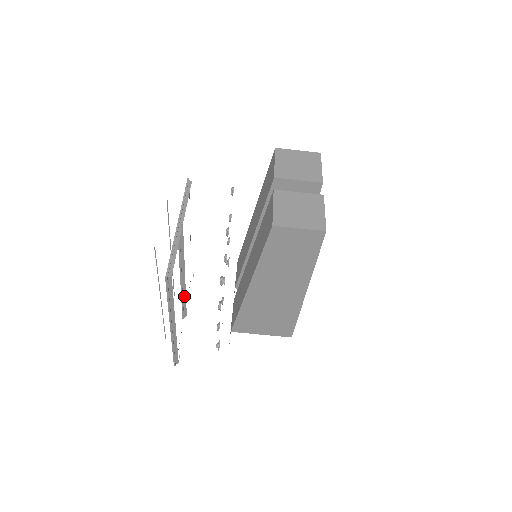
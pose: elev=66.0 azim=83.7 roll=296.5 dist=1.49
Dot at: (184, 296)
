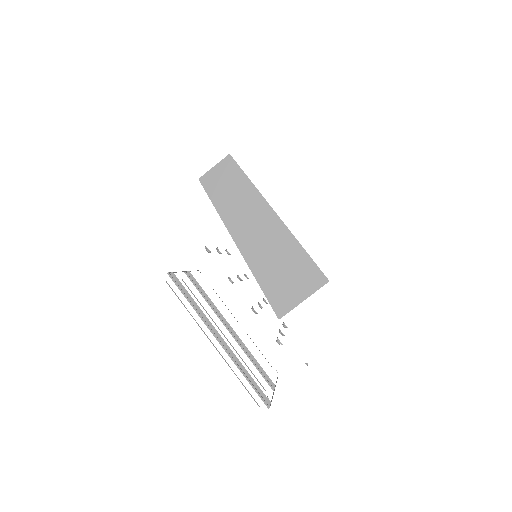
Dot at: (250, 356)
